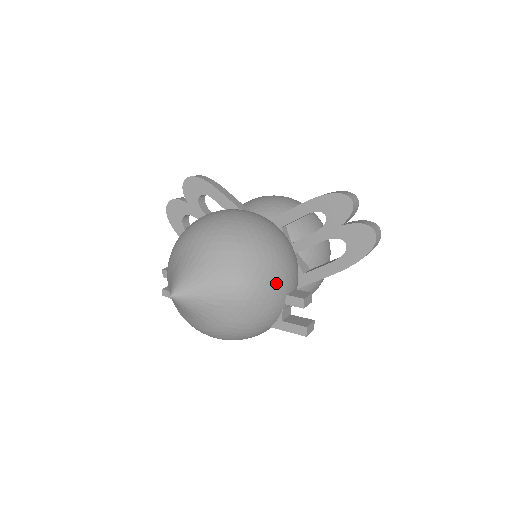
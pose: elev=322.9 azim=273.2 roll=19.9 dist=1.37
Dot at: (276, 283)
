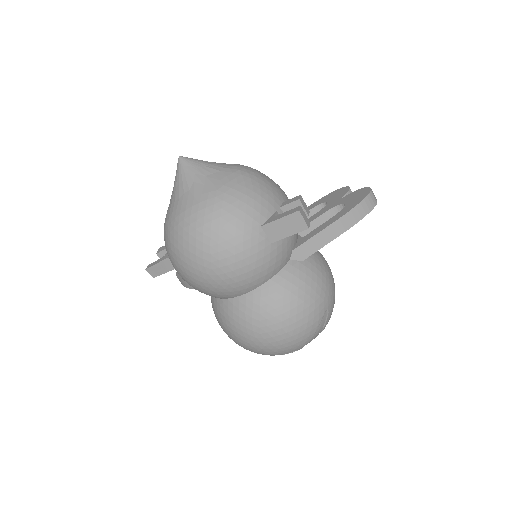
Dot at: (275, 186)
